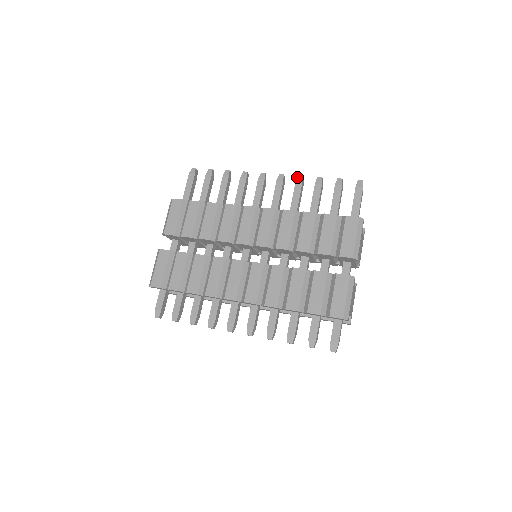
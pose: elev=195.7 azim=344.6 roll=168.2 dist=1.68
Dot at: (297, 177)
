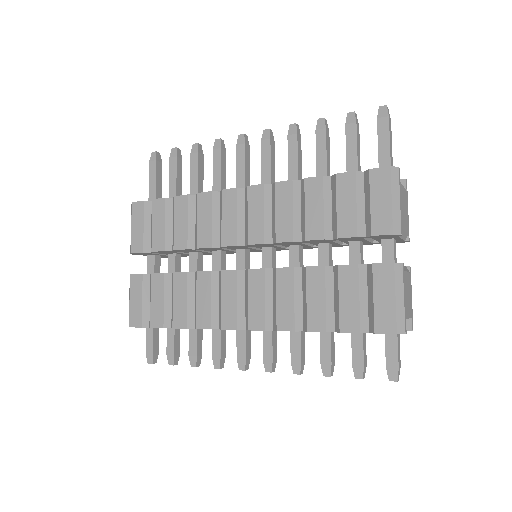
Dot at: occluded
